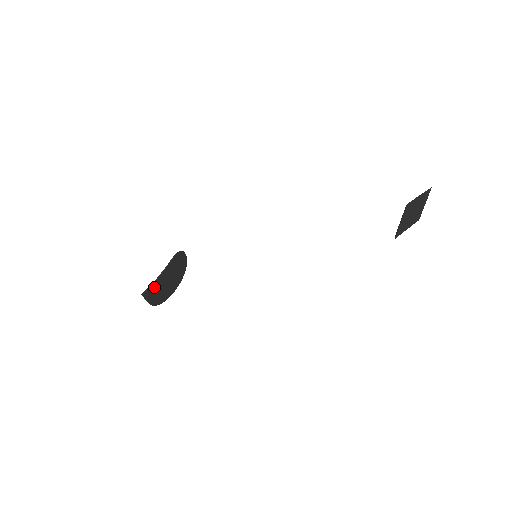
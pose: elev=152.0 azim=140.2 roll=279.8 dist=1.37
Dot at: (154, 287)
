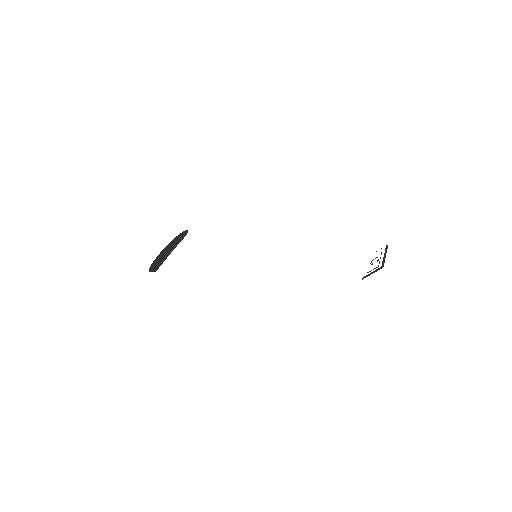
Dot at: occluded
